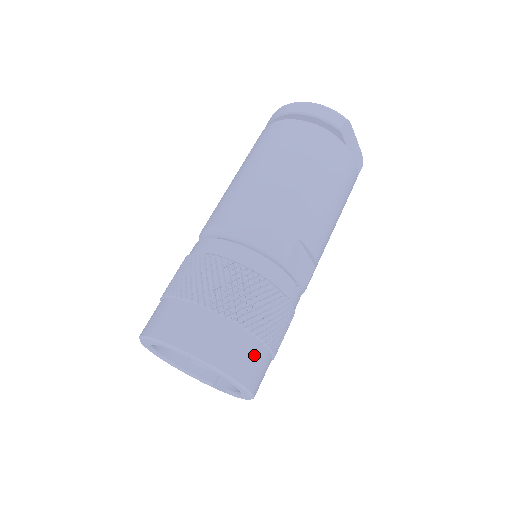
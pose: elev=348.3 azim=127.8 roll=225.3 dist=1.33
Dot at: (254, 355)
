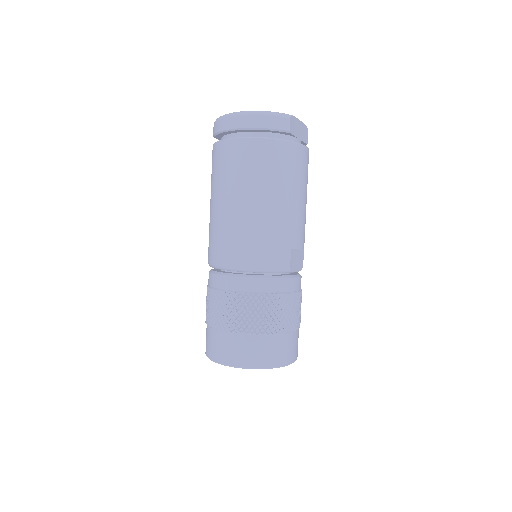
Dot at: (292, 342)
